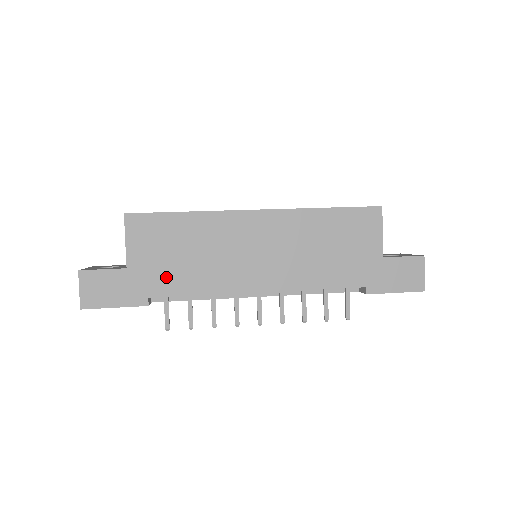
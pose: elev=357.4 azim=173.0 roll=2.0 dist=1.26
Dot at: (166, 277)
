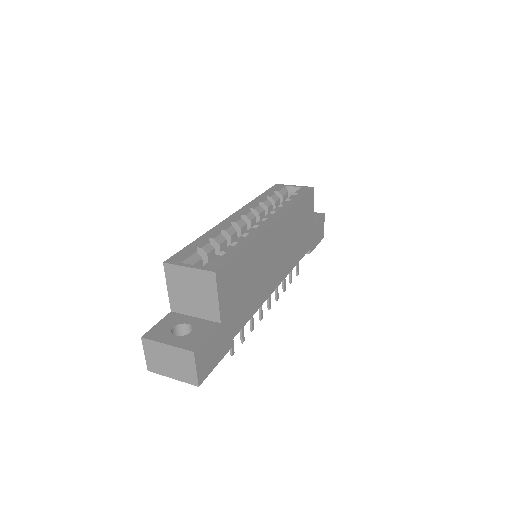
Dot at: (240, 312)
